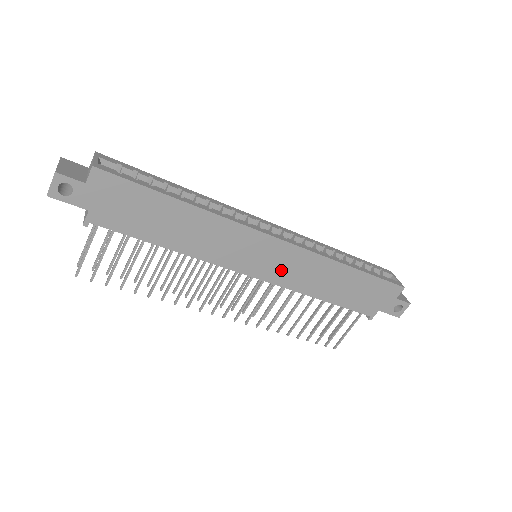
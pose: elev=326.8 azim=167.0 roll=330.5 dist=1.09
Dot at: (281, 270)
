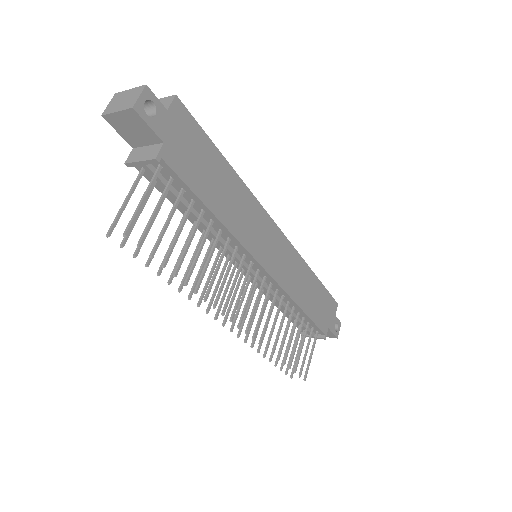
Dot at: (281, 266)
